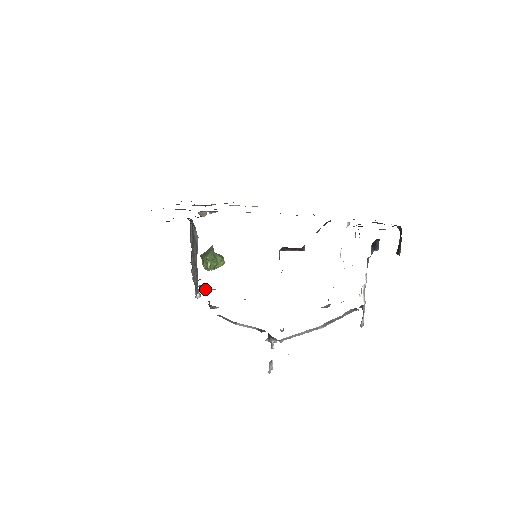
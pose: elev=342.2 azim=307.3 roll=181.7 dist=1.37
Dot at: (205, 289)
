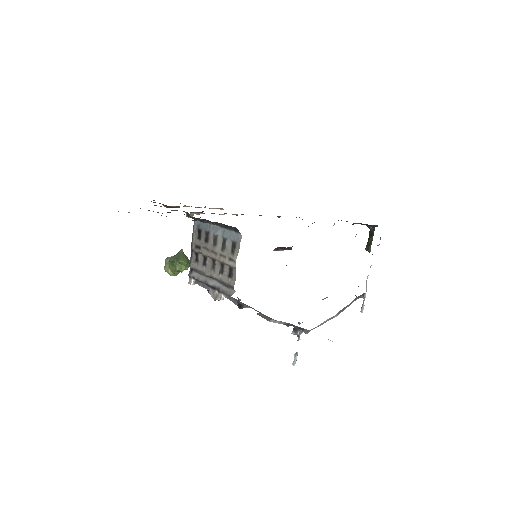
Dot at: occluded
